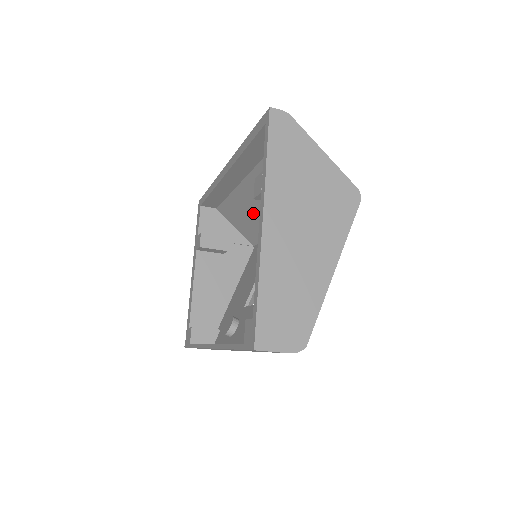
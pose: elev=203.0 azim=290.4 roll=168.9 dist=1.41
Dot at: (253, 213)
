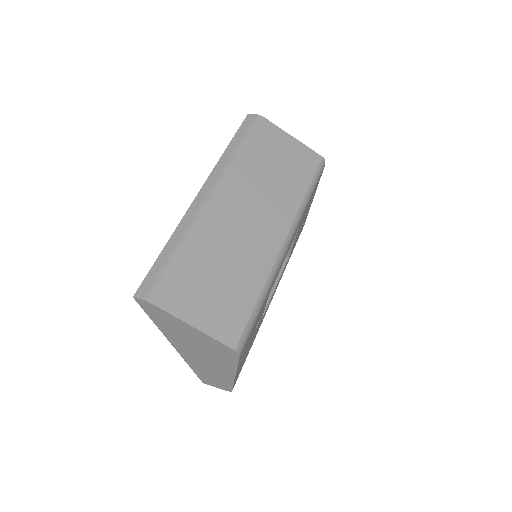
Dot at: (265, 191)
